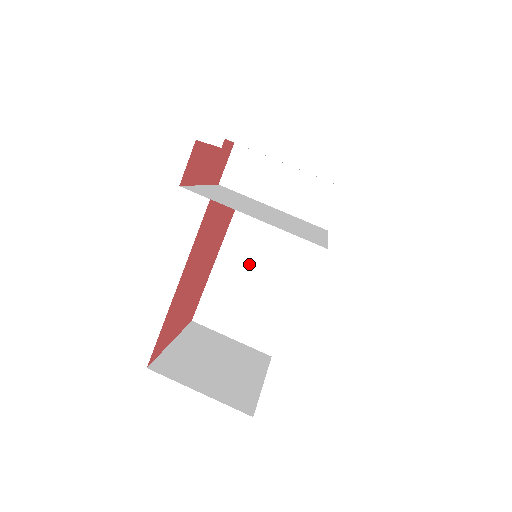
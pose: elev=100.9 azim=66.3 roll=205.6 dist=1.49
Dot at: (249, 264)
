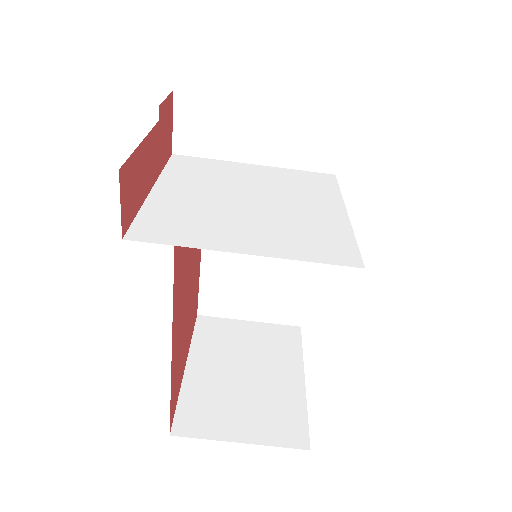
Dot at: occluded
